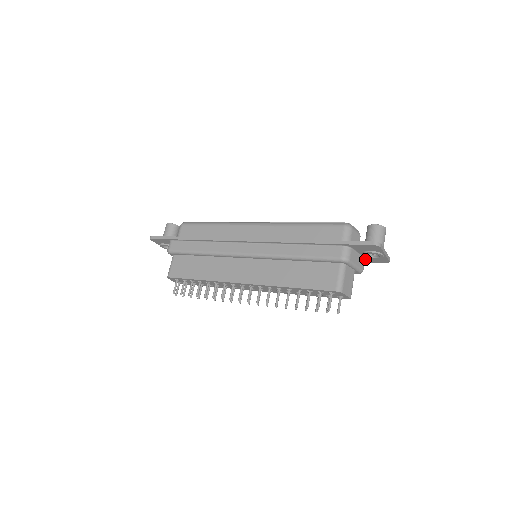
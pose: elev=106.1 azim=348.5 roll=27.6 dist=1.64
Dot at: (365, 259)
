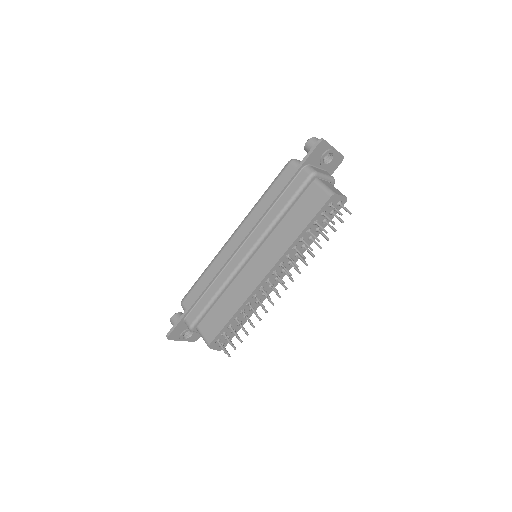
Dot at: (327, 172)
